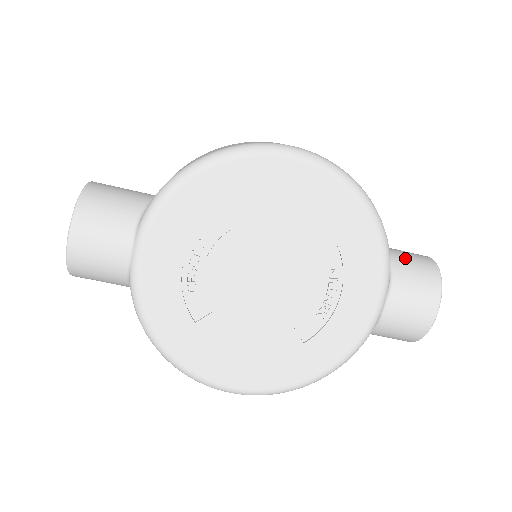
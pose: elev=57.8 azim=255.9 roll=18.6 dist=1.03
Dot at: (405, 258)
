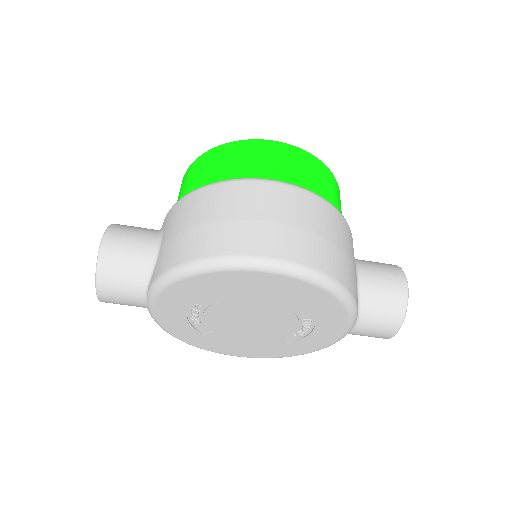
Dot at: (378, 295)
